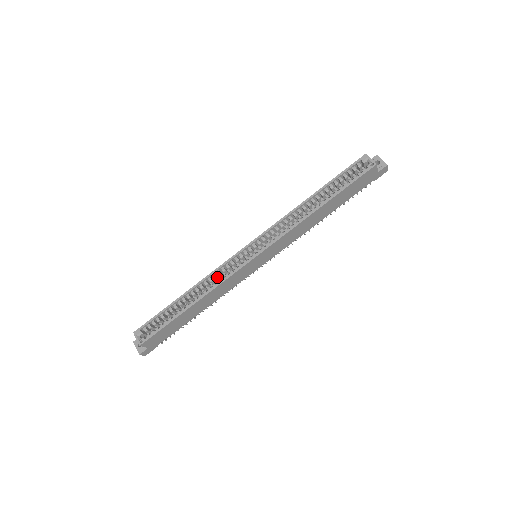
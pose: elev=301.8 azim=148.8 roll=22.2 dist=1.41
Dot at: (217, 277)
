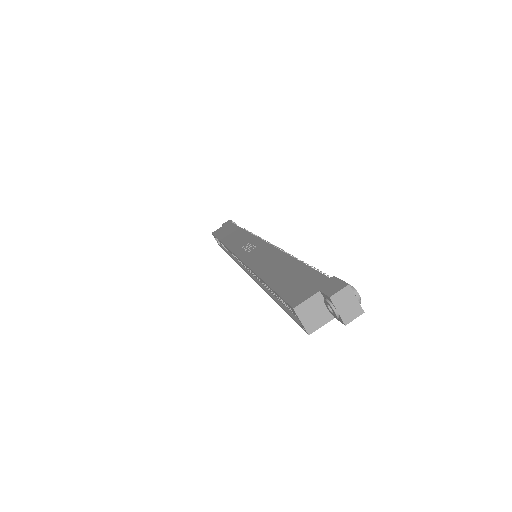
Dot at: occluded
